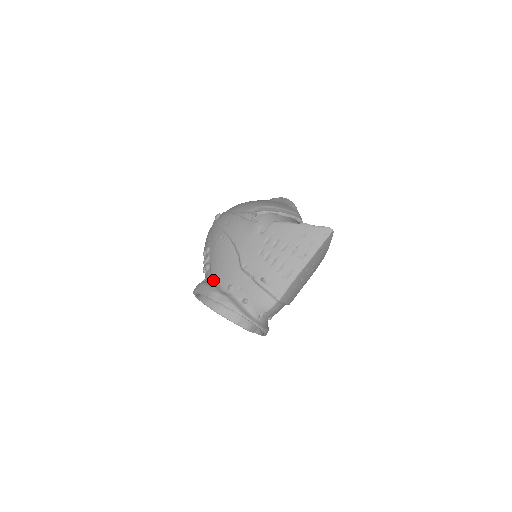
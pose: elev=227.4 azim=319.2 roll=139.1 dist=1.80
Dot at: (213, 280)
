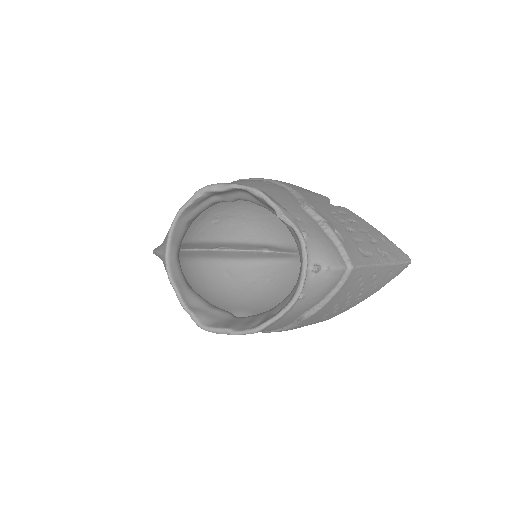
Dot at: occluded
